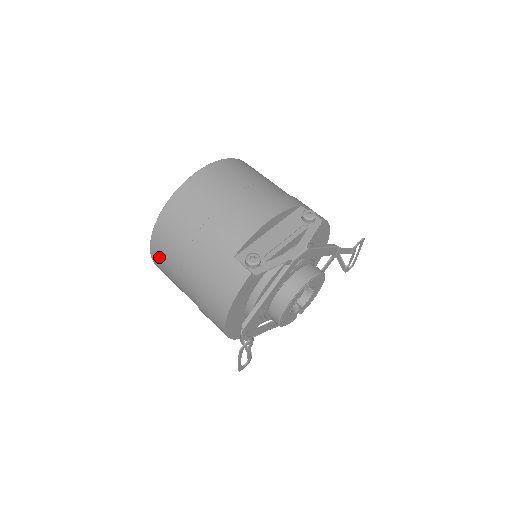
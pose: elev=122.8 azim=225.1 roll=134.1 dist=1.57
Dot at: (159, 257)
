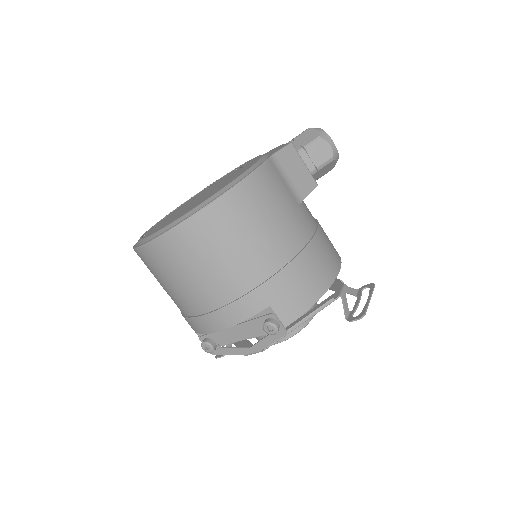
Dot at: occluded
